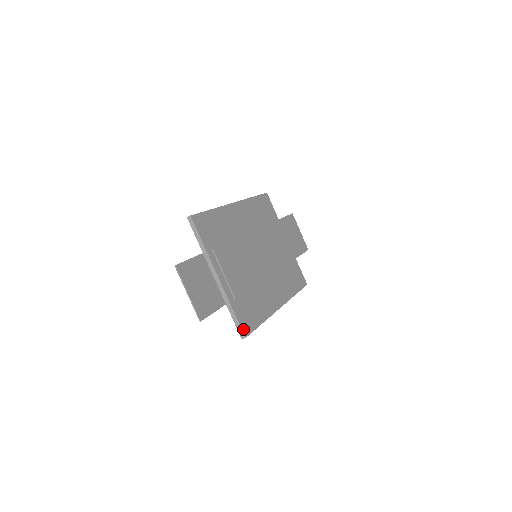
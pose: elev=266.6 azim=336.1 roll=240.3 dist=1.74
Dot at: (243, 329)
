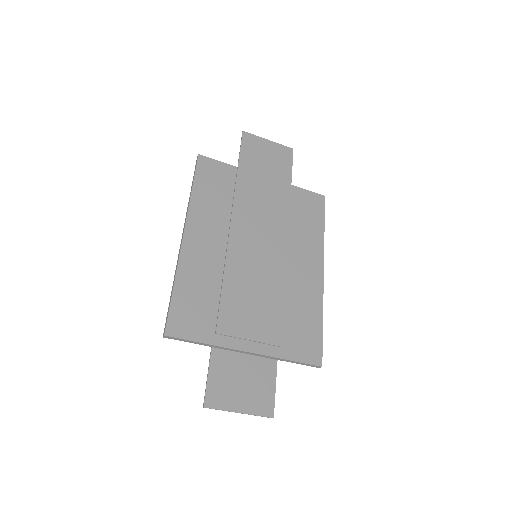
Dot at: (313, 362)
